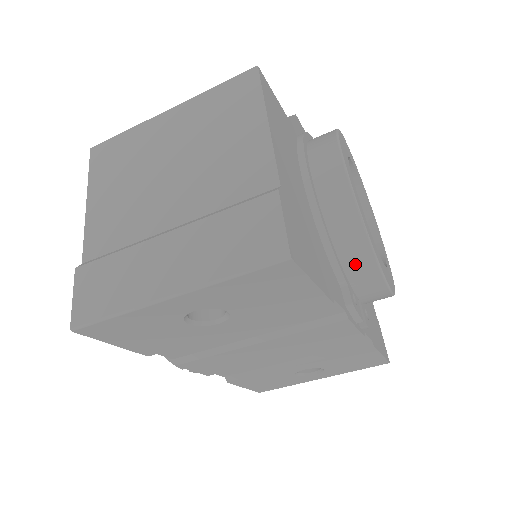
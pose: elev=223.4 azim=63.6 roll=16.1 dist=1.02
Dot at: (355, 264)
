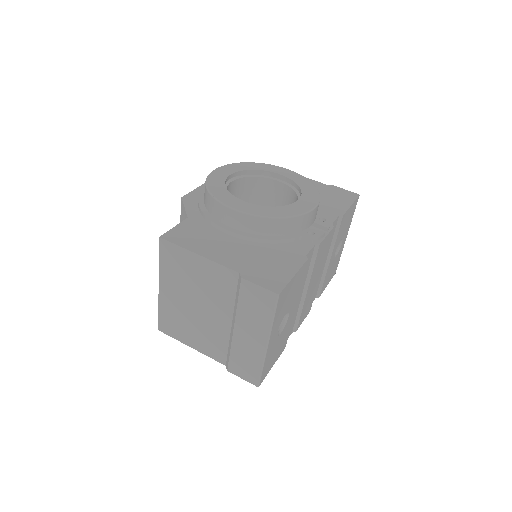
Dot at: (292, 228)
